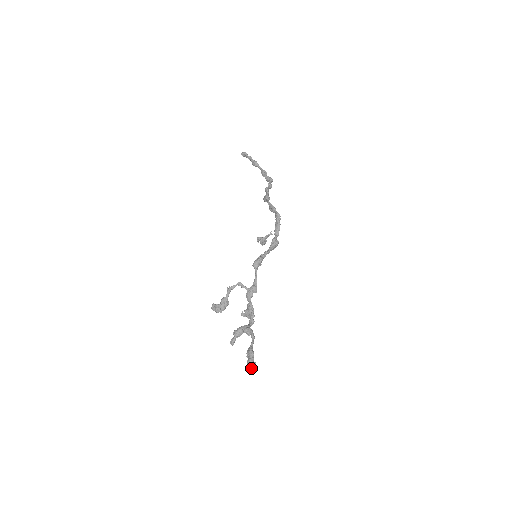
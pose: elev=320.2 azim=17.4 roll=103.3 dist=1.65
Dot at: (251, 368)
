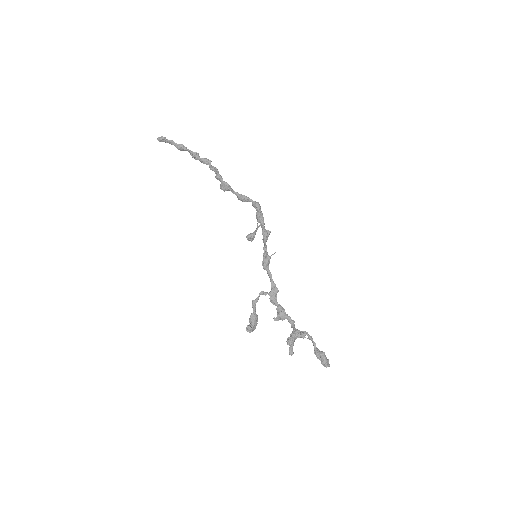
Dot at: (327, 366)
